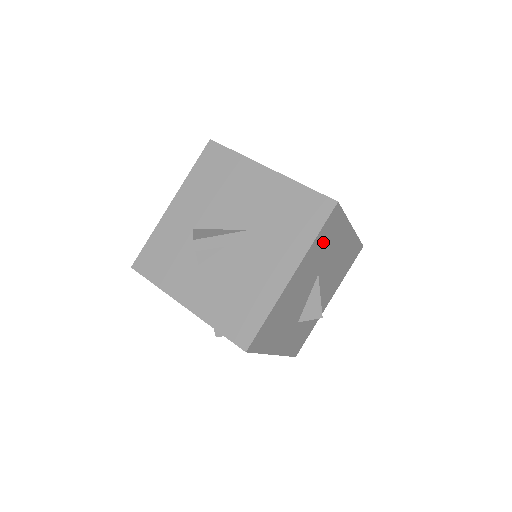
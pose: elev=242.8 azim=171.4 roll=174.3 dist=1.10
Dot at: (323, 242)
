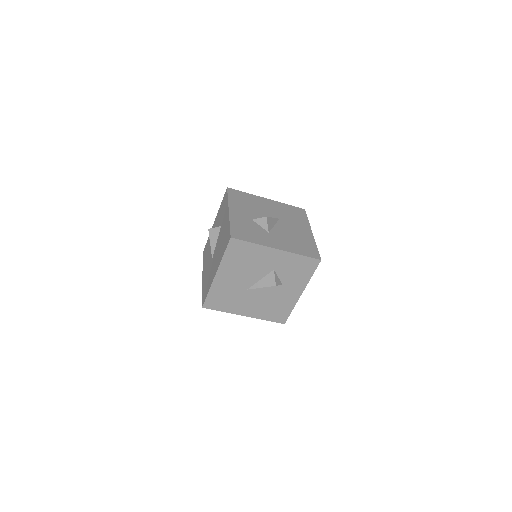
Dot at: occluded
